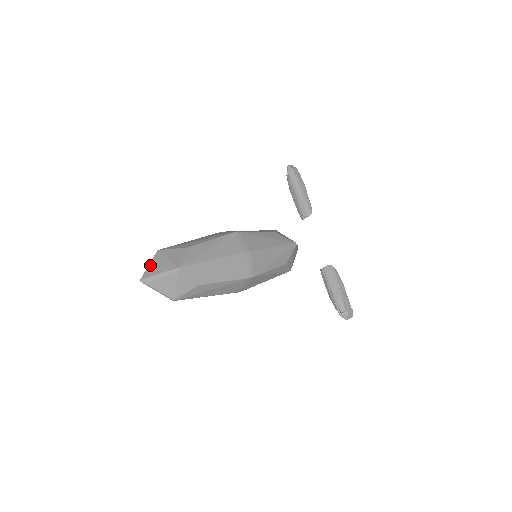
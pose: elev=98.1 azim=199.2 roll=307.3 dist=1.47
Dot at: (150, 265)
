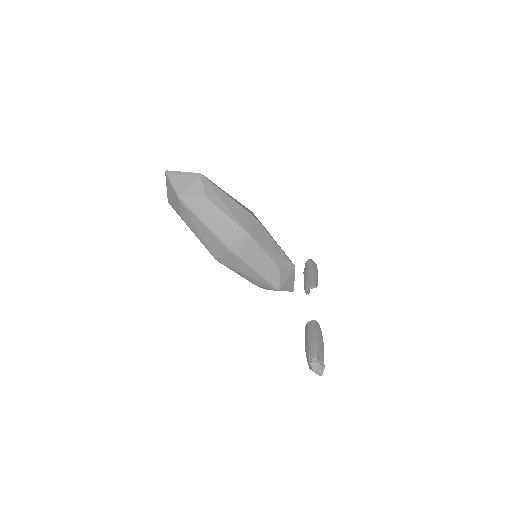
Dot at: occluded
